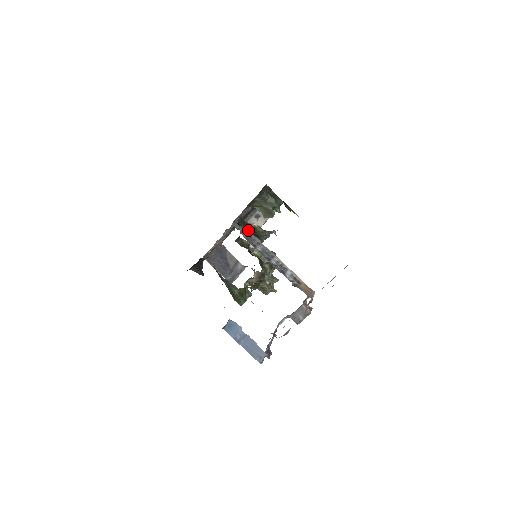
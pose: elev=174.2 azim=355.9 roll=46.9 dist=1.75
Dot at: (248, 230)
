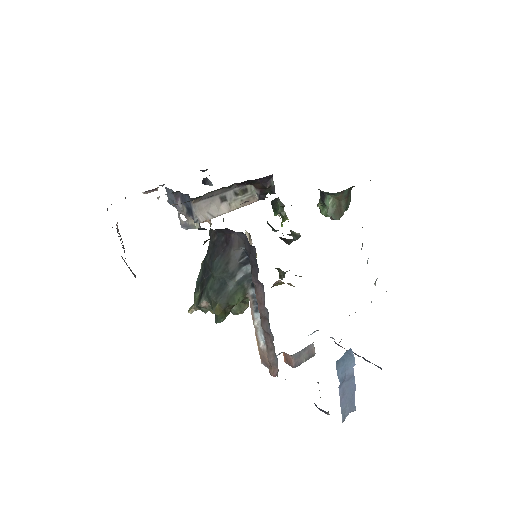
Dot at: occluded
